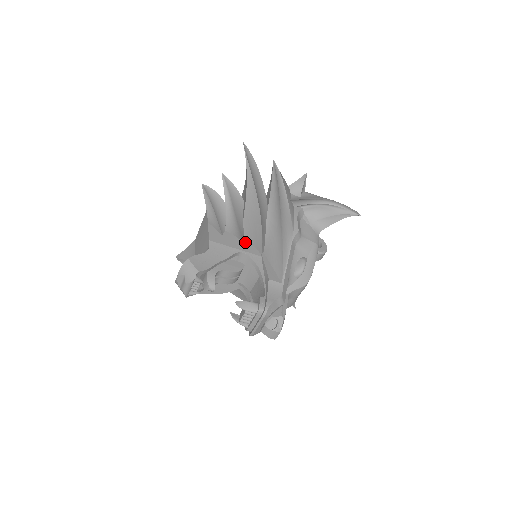
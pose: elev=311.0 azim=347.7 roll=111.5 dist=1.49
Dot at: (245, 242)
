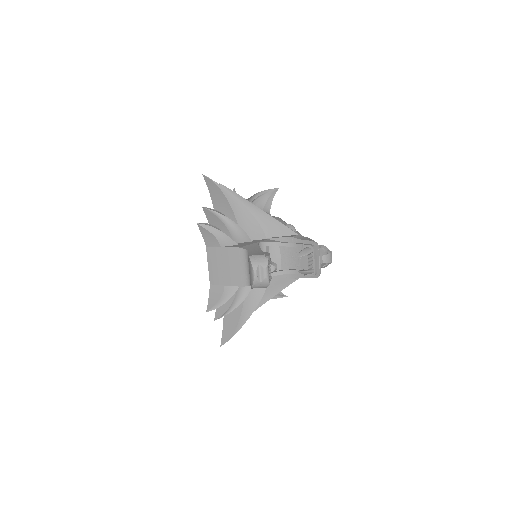
Dot at: (251, 241)
